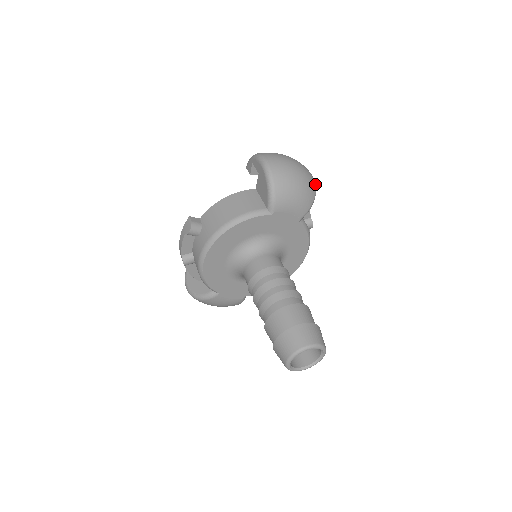
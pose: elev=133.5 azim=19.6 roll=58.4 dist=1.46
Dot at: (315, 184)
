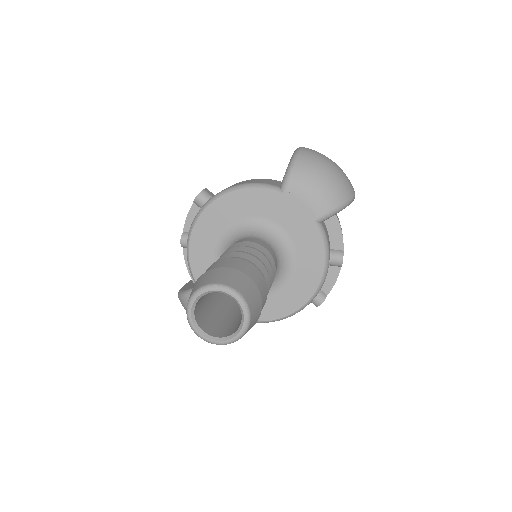
Dot at: (352, 195)
